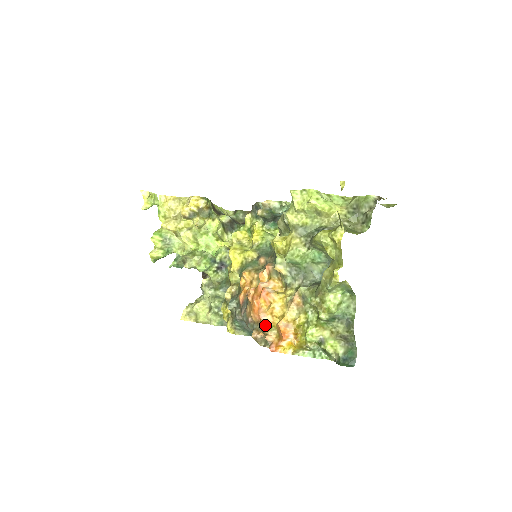
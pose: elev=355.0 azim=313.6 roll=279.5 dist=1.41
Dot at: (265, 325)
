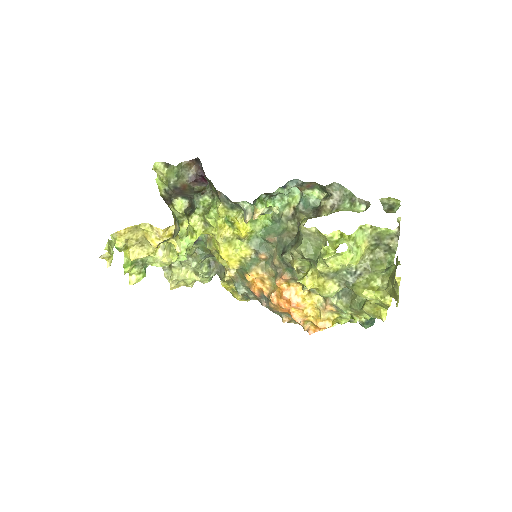
Dot at: (300, 322)
